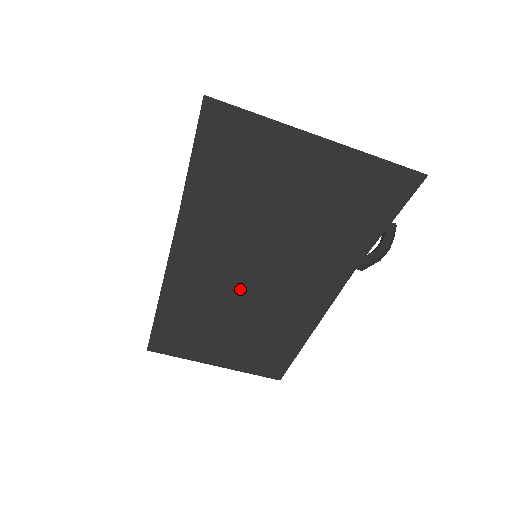
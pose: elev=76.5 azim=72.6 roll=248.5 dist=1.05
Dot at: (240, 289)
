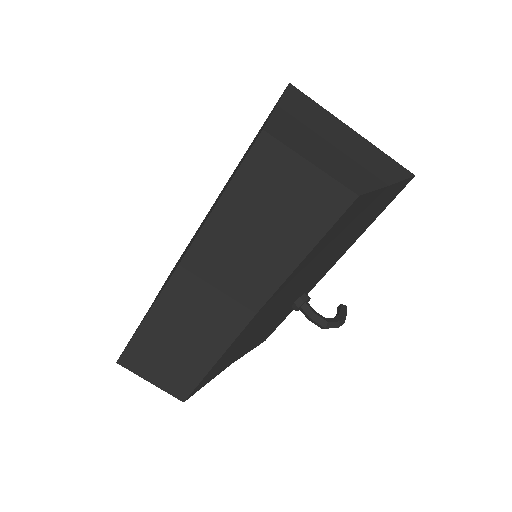
Dot at: (321, 149)
